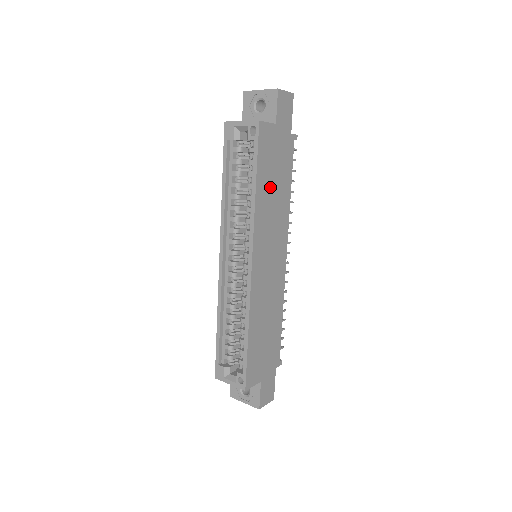
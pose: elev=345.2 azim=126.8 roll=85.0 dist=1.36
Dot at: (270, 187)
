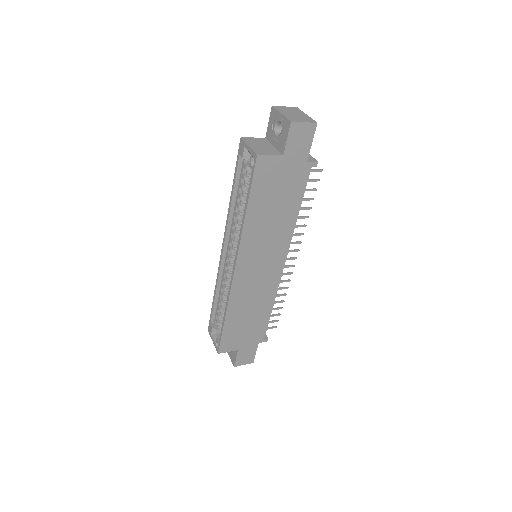
Dot at: (267, 210)
